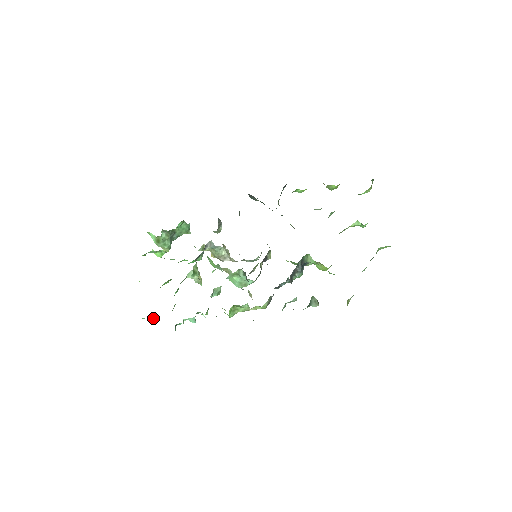
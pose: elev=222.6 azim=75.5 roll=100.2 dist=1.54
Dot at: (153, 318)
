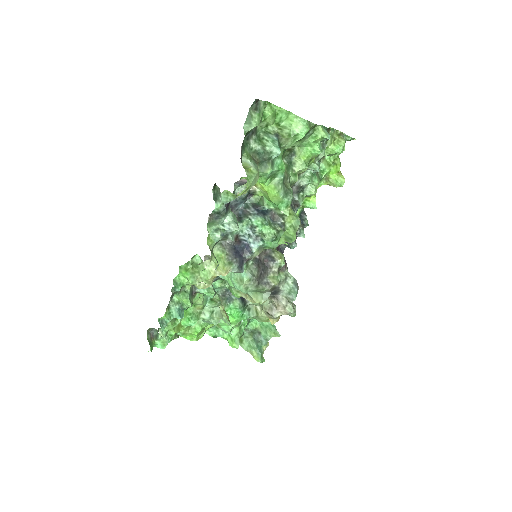
Dot at: (159, 335)
